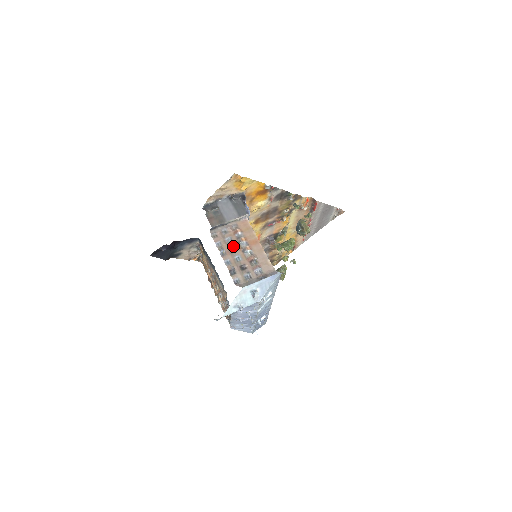
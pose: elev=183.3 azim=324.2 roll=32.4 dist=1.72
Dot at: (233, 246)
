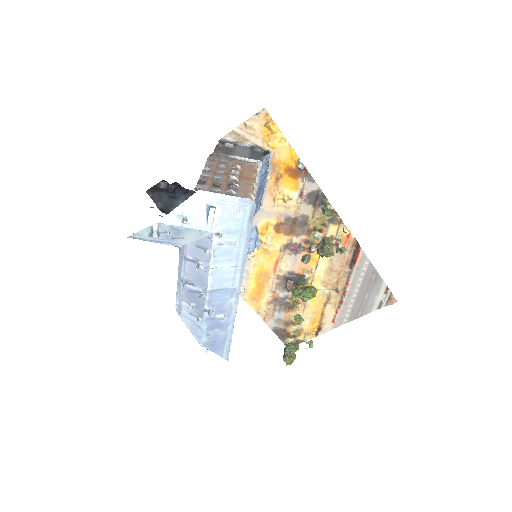
Dot at: (222, 171)
